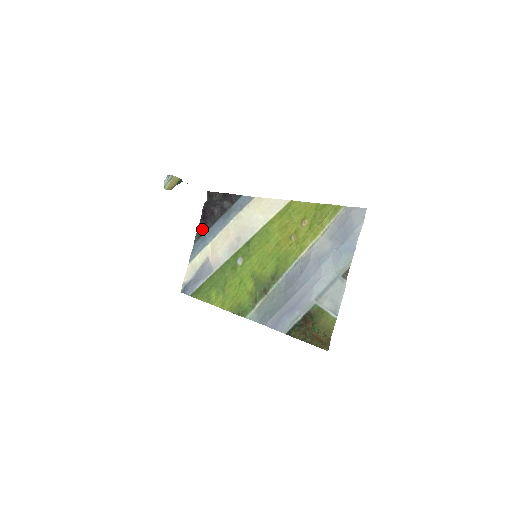
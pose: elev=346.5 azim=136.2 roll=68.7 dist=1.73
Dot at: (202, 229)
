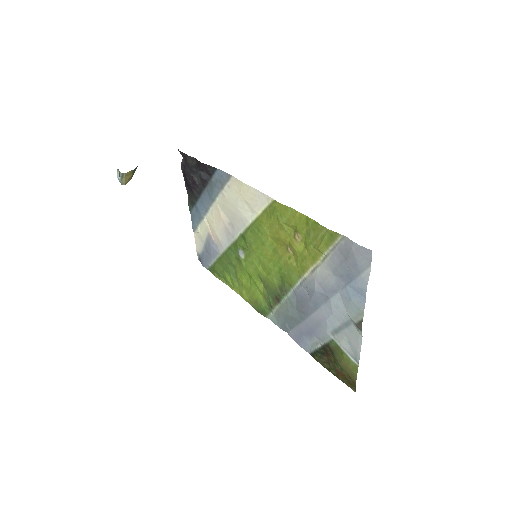
Dot at: (191, 198)
